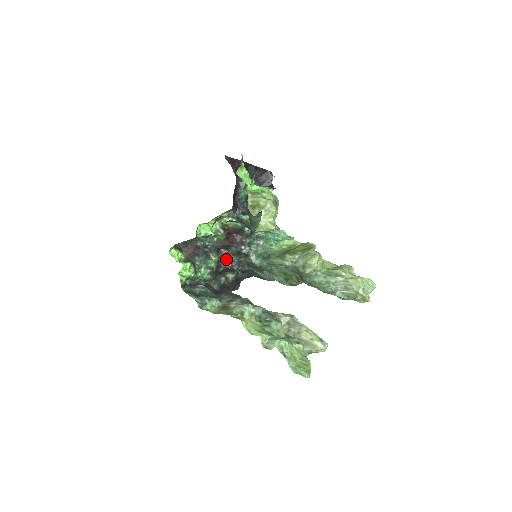
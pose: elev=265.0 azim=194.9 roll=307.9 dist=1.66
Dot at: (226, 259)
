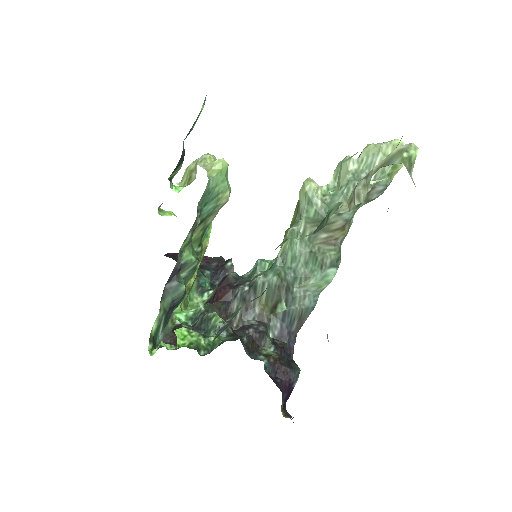
Dot at: (240, 329)
